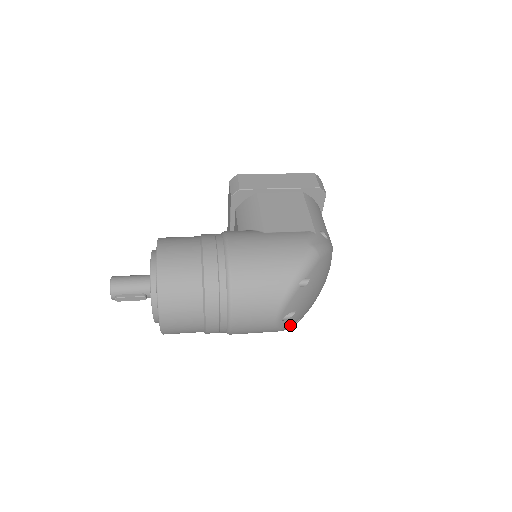
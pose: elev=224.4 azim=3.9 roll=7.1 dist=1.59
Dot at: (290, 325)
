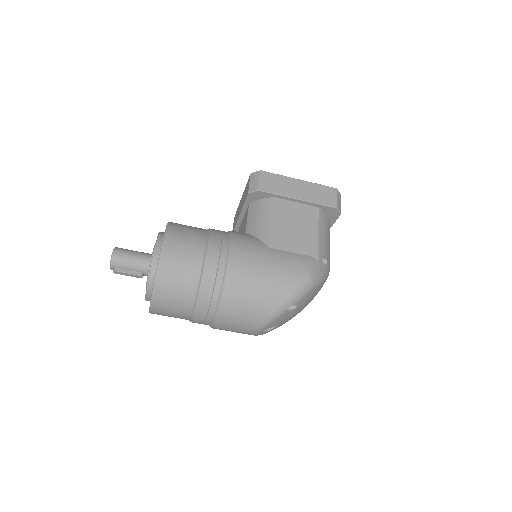
Dot at: occluded
